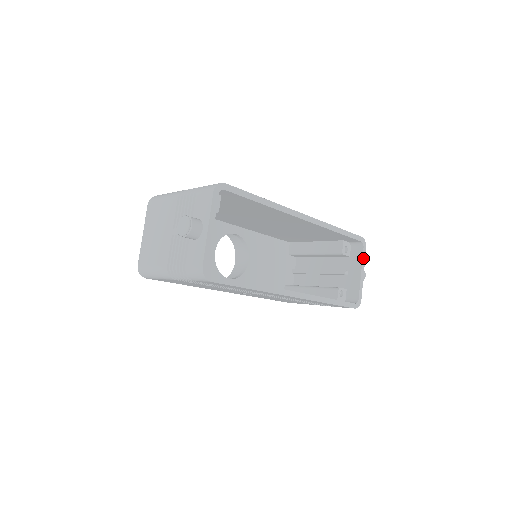
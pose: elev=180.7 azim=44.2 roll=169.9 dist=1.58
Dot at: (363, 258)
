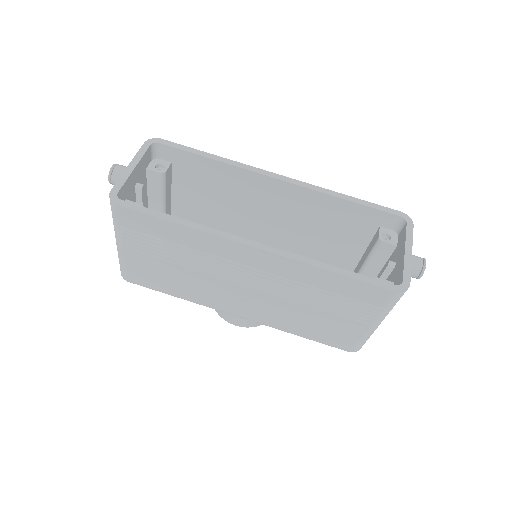
Dot at: (408, 235)
